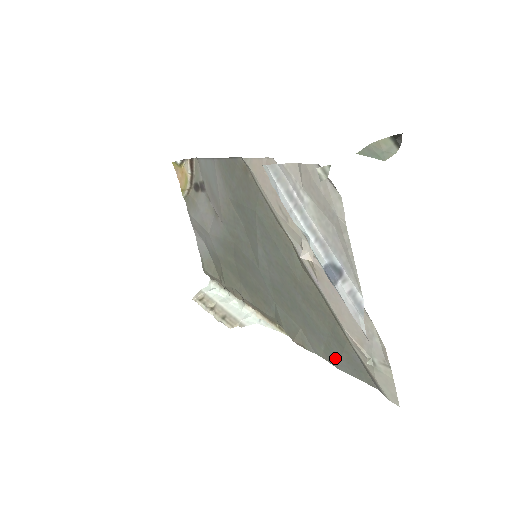
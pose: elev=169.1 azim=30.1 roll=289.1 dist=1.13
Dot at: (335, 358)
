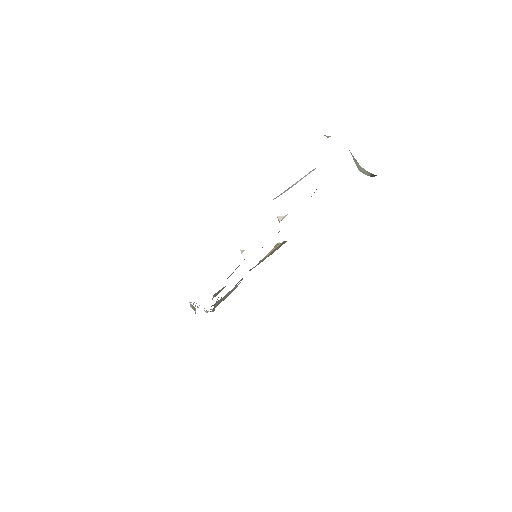
Dot at: occluded
